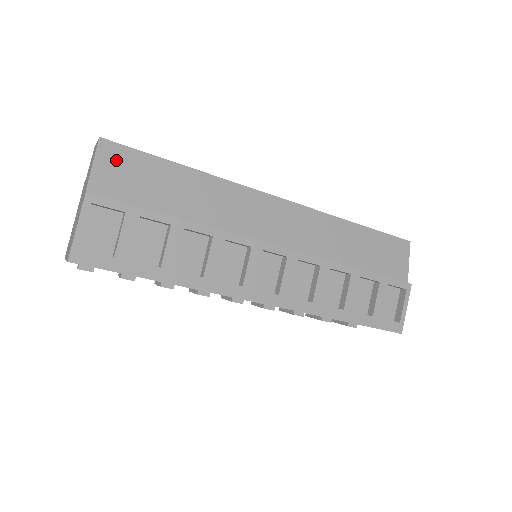
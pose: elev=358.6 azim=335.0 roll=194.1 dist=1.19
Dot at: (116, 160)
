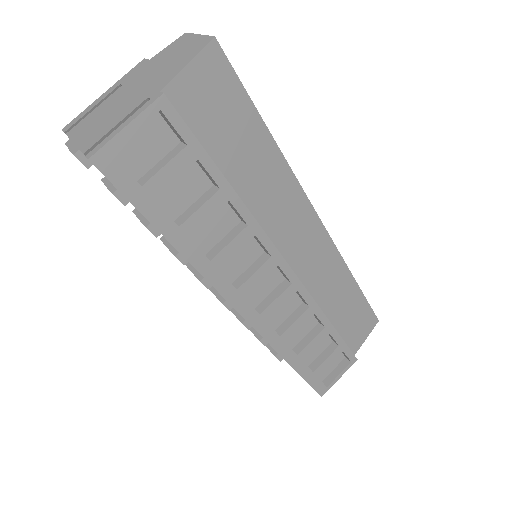
Dot at: (214, 77)
